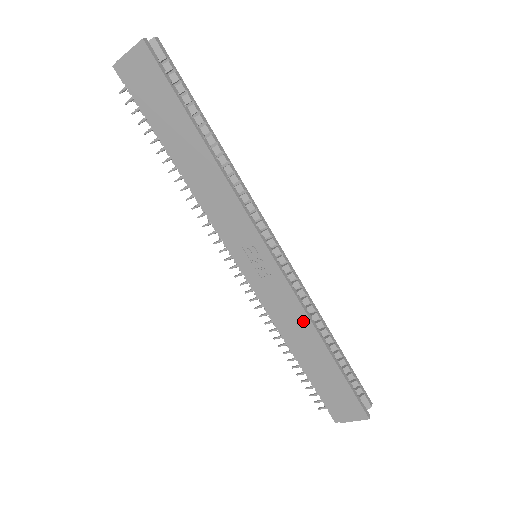
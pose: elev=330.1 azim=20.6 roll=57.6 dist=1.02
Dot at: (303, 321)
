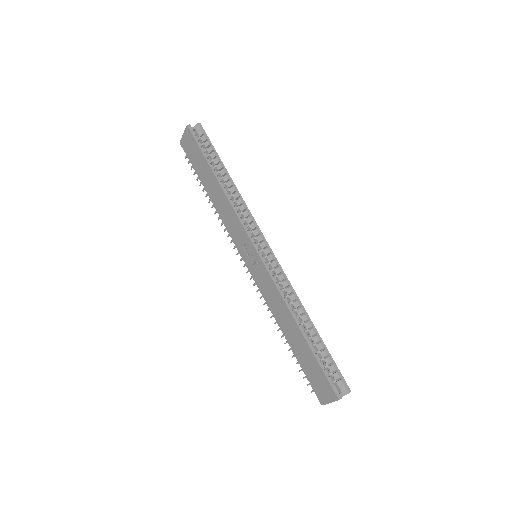
Dot at: (282, 304)
